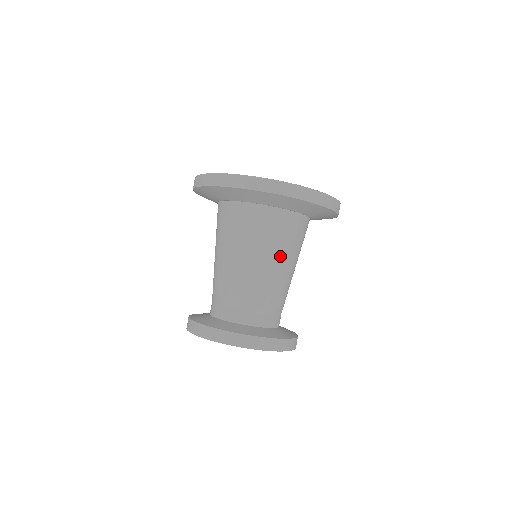
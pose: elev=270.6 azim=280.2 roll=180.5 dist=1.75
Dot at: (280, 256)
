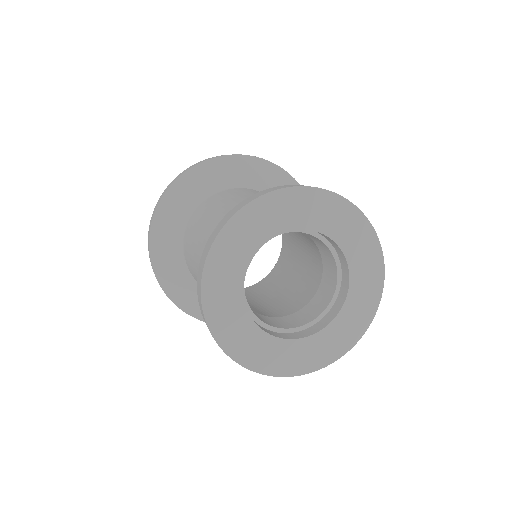
Dot at: occluded
